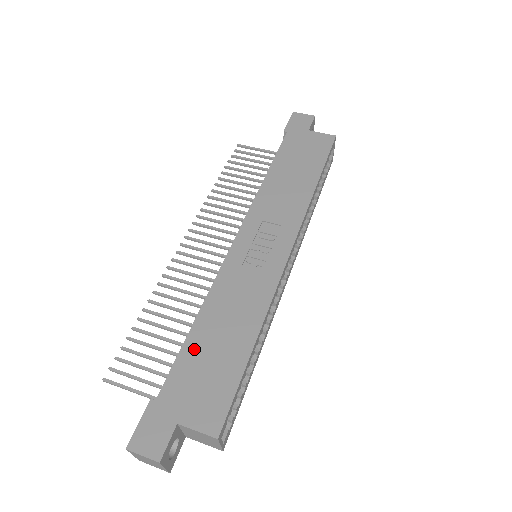
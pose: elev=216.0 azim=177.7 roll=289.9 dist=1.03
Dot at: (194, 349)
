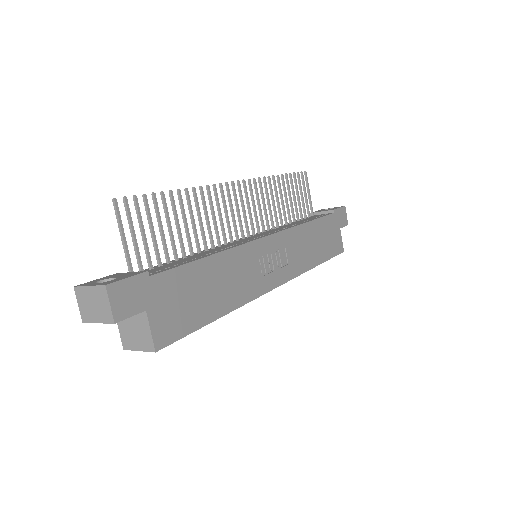
Dot at: (195, 274)
